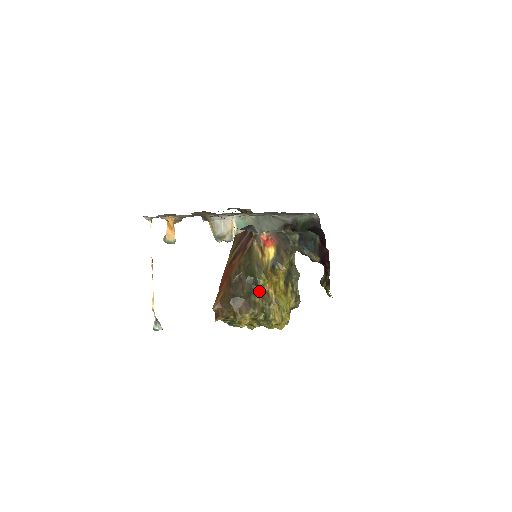
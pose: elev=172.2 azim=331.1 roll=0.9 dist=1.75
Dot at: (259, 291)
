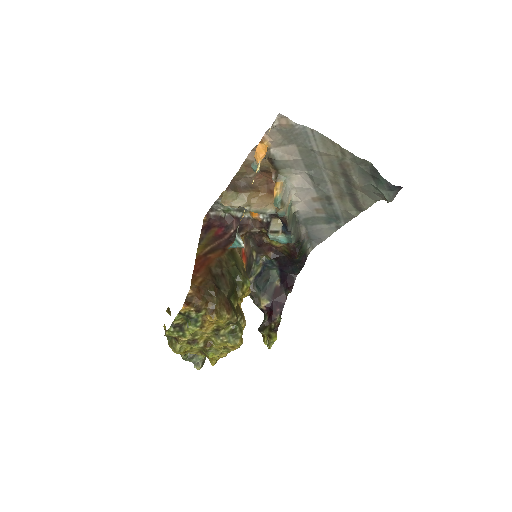
Dot at: (238, 297)
